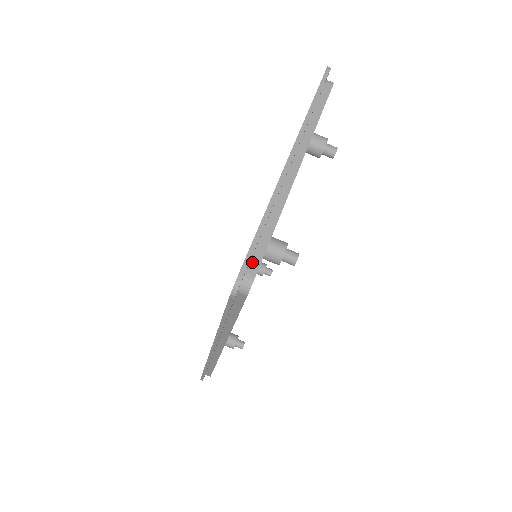
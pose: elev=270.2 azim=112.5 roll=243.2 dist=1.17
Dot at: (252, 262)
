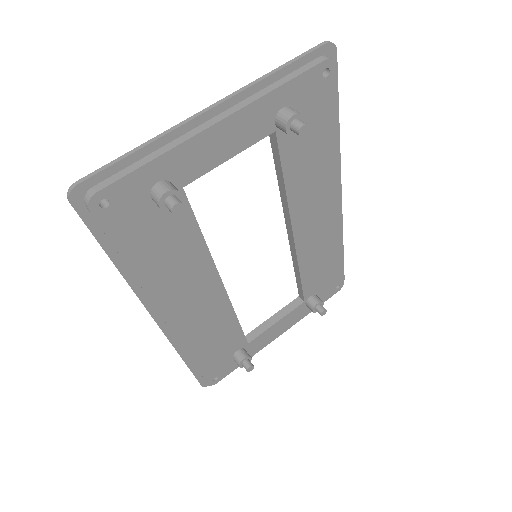
Dot at: (106, 180)
